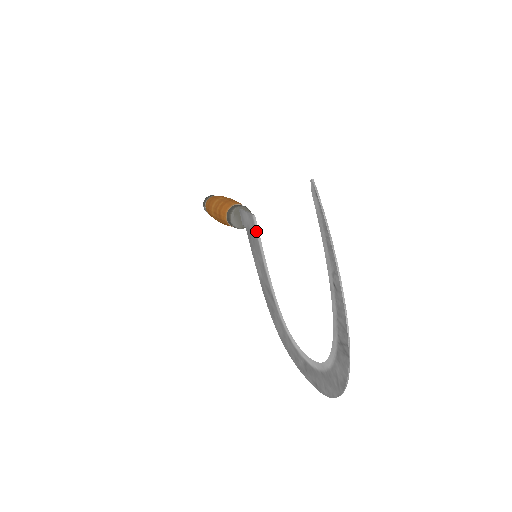
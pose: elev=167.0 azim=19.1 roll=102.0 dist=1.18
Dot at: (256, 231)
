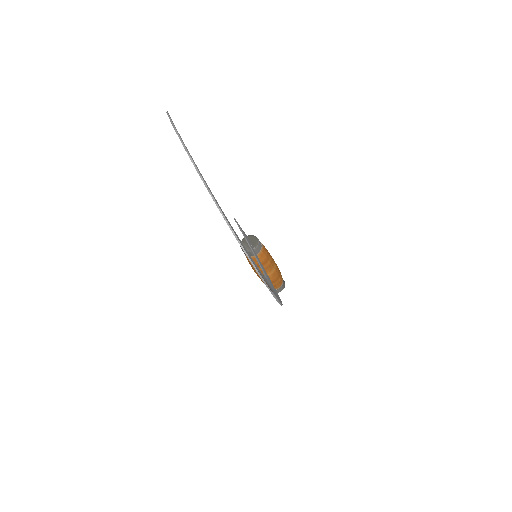
Dot at: occluded
